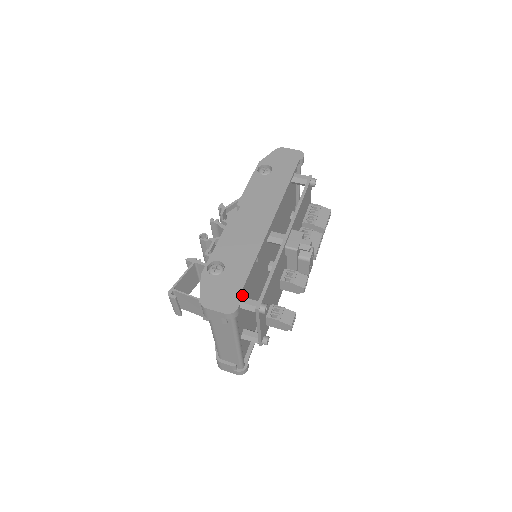
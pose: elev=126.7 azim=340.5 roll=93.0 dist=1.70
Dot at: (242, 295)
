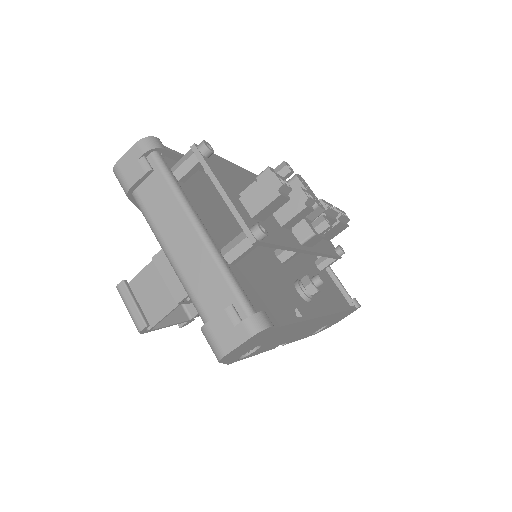
Dot at: (190, 185)
